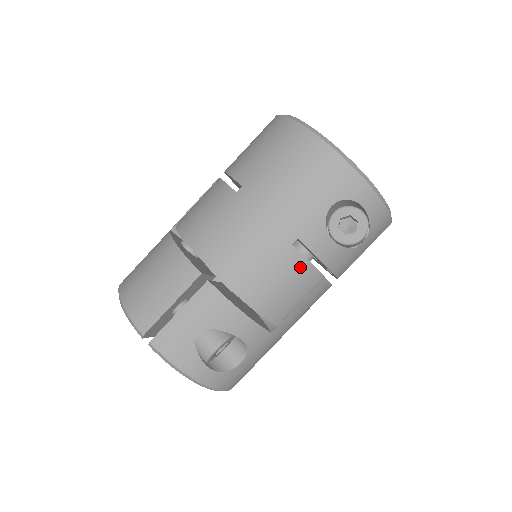
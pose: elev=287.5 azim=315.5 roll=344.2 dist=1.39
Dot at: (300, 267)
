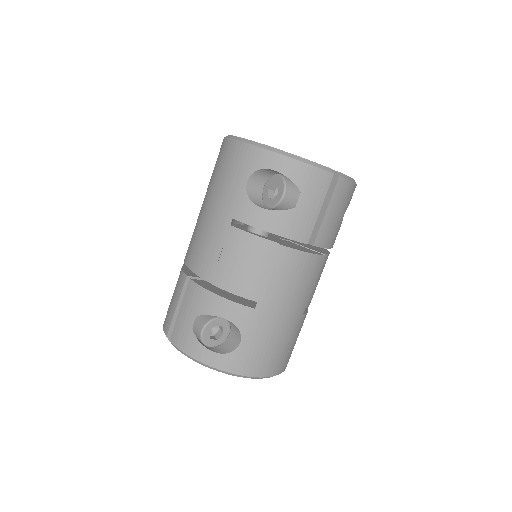
Dot at: (246, 241)
